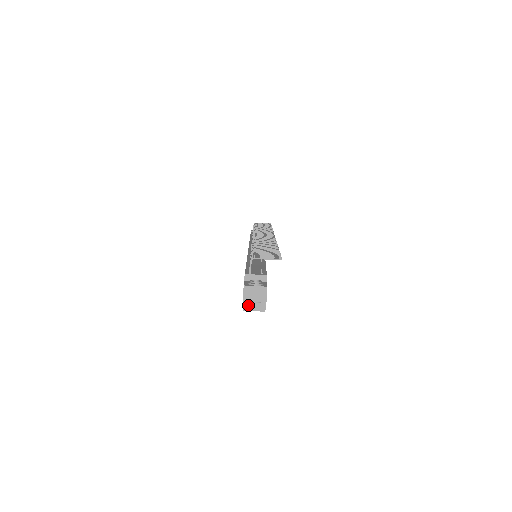
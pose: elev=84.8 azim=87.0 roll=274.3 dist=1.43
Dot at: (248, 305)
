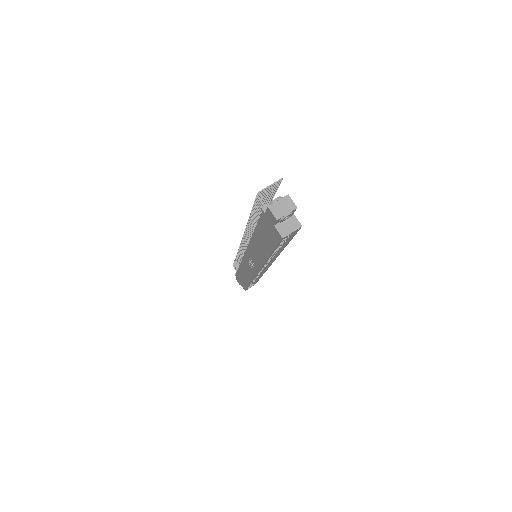
Dot at: (284, 230)
